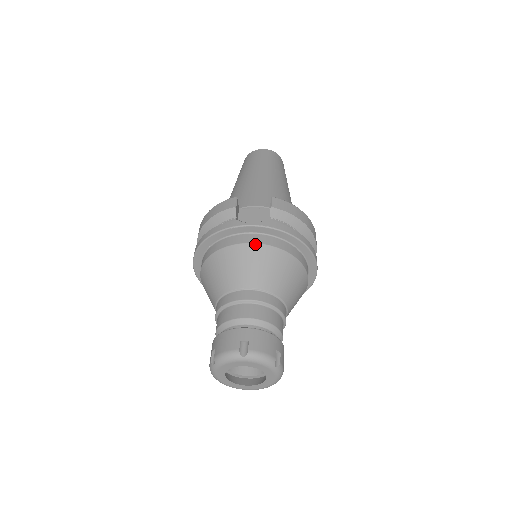
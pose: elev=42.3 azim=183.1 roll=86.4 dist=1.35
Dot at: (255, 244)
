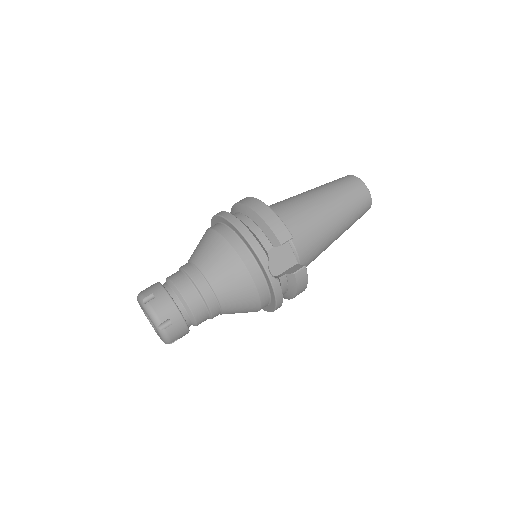
Dot at: (253, 283)
